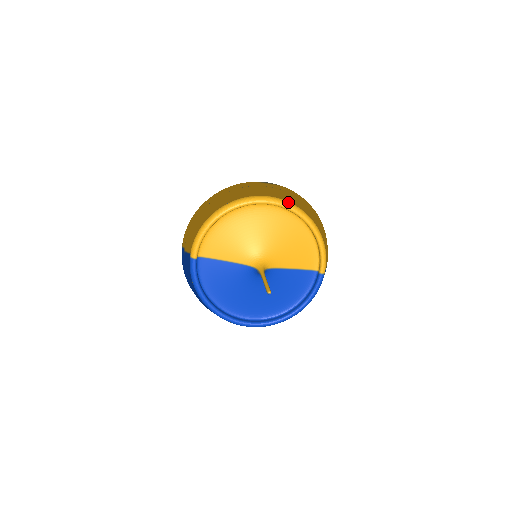
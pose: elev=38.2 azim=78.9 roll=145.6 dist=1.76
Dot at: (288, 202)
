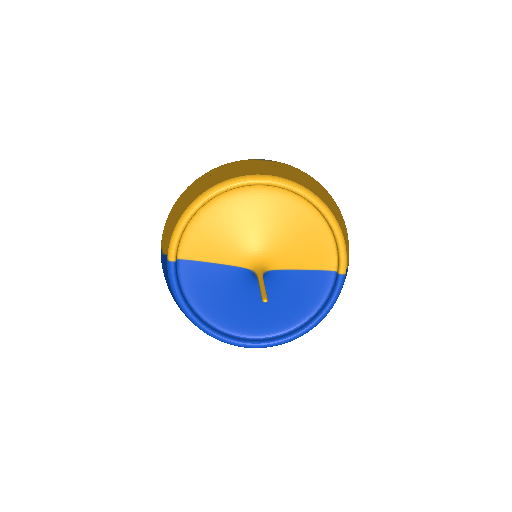
Dot at: (291, 181)
